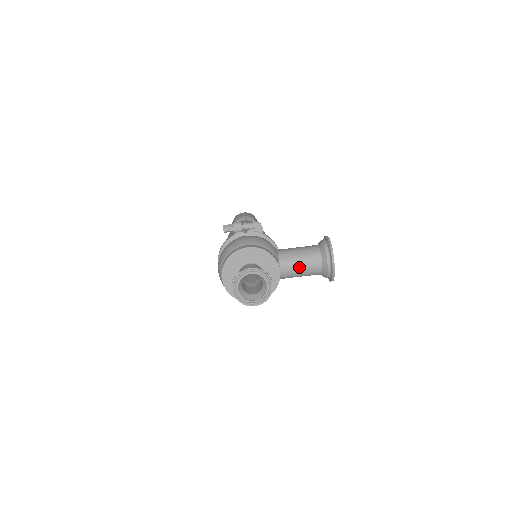
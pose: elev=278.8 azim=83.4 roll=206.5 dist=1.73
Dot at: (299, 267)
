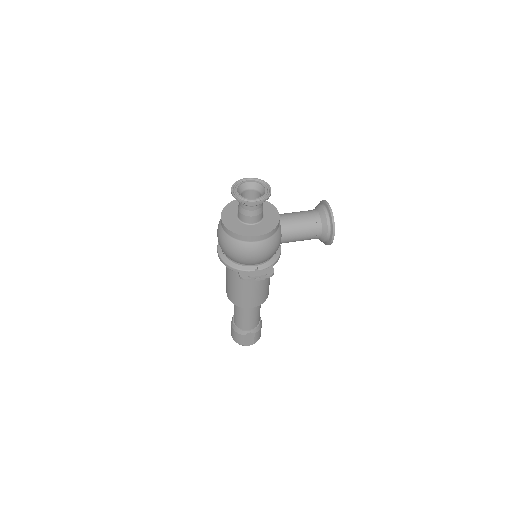
Dot at: (297, 216)
